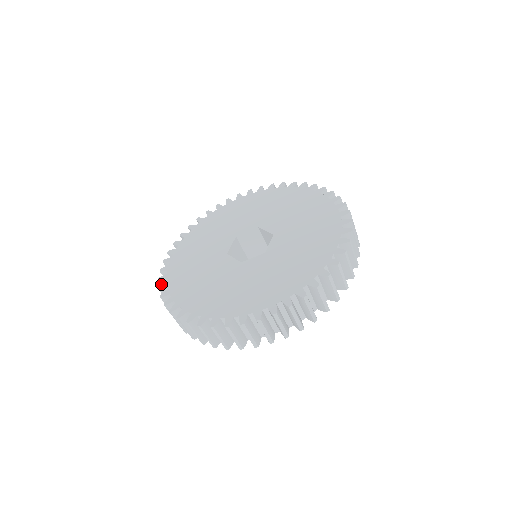
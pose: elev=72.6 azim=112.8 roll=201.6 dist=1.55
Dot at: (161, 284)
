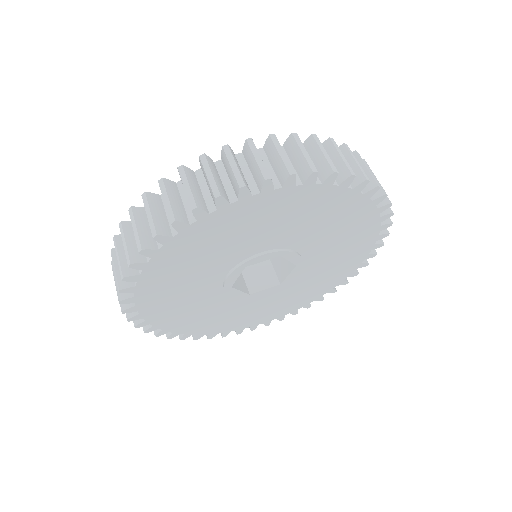
Dot at: occluded
